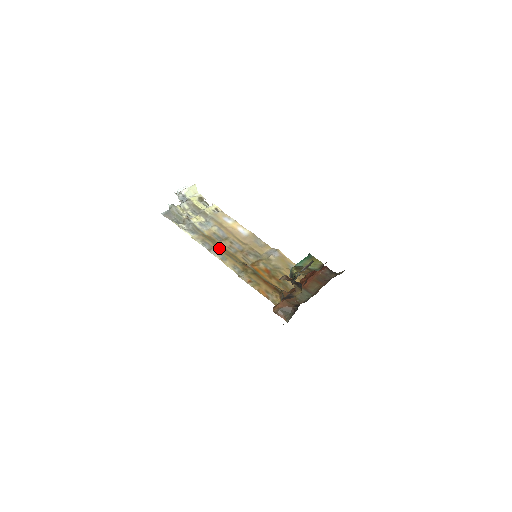
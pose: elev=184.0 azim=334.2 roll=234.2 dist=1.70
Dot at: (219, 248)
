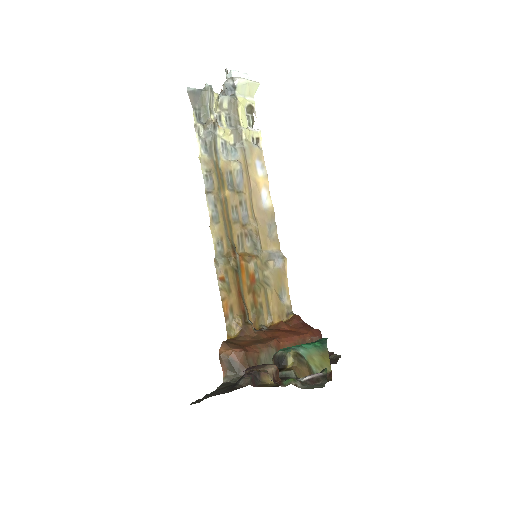
Dot at: (221, 199)
